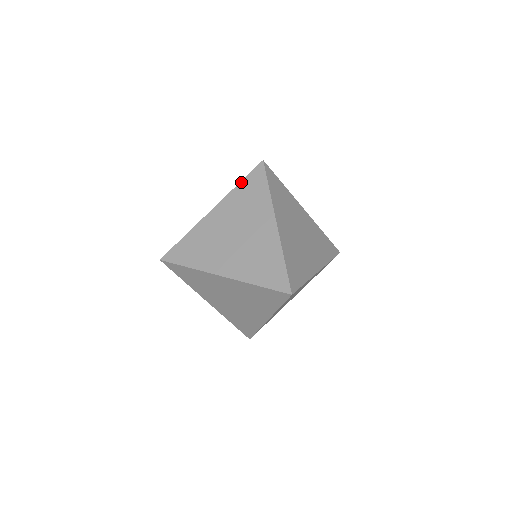
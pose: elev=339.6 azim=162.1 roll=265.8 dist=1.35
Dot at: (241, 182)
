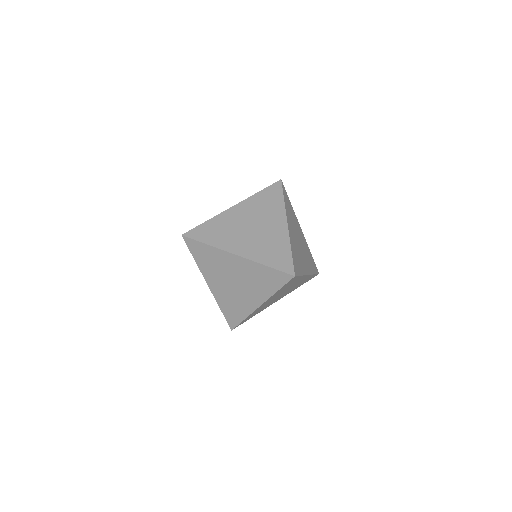
Dot at: (261, 191)
